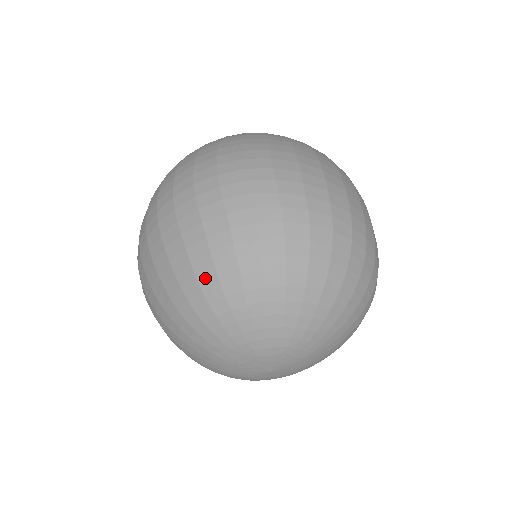
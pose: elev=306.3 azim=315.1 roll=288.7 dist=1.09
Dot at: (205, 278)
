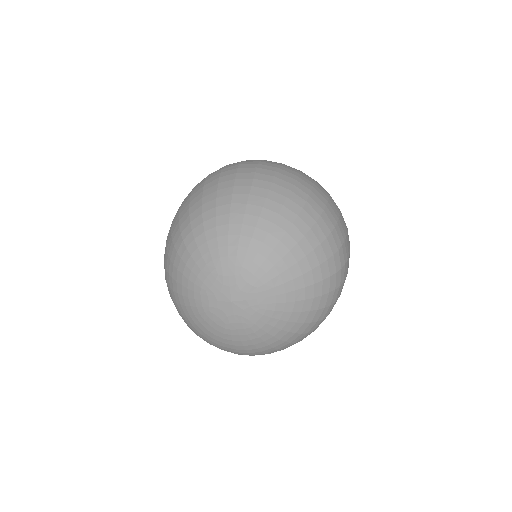
Dot at: (194, 214)
